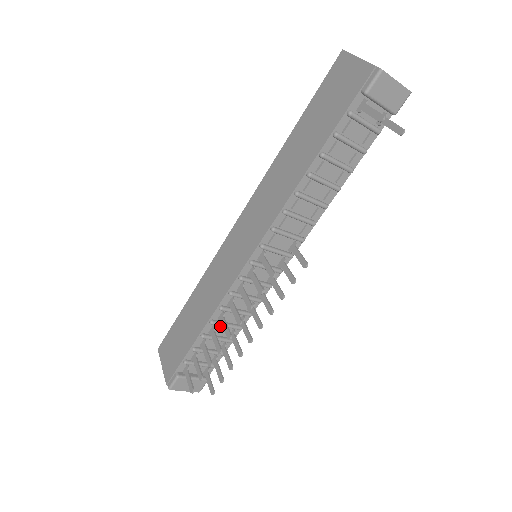
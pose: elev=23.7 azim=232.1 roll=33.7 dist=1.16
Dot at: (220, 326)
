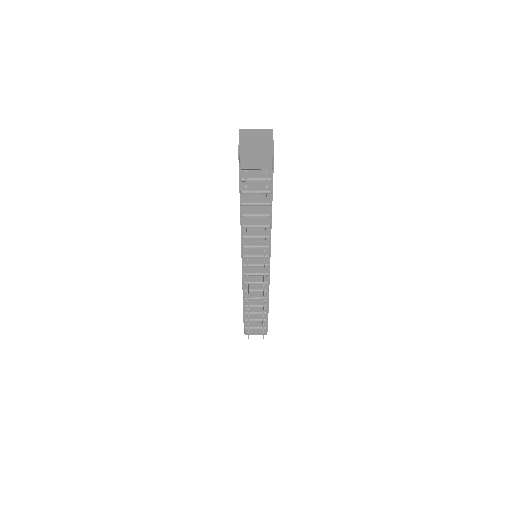
Dot at: (253, 299)
